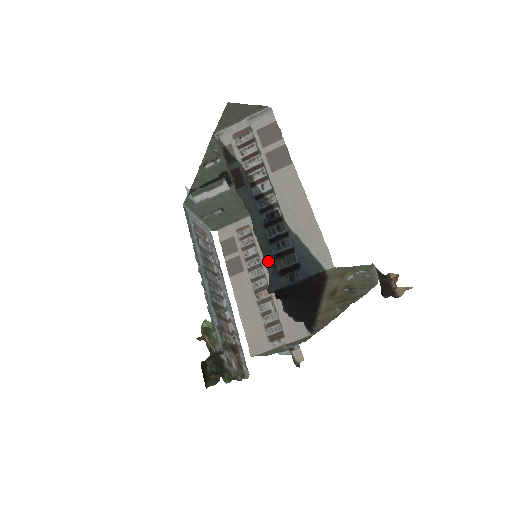
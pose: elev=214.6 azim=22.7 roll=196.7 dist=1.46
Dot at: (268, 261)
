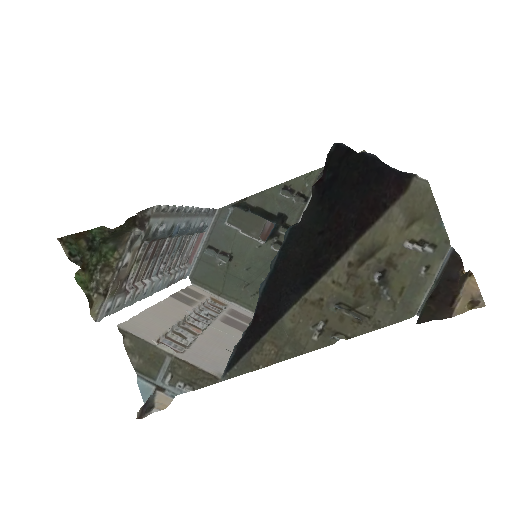
Dot at: occluded
